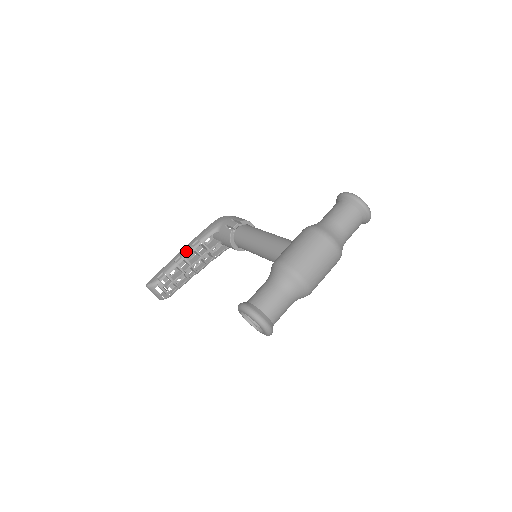
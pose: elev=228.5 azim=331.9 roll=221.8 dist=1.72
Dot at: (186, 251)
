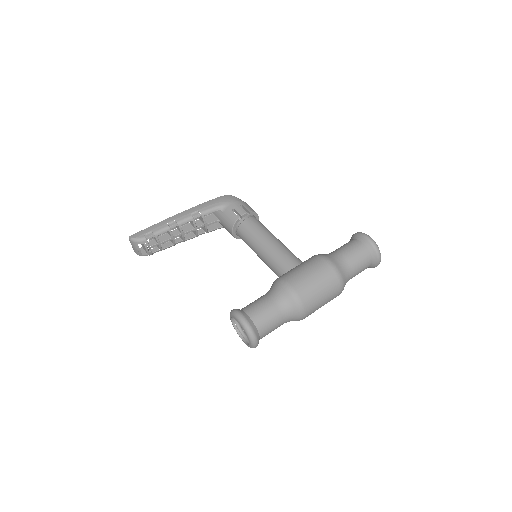
Dot at: (183, 218)
